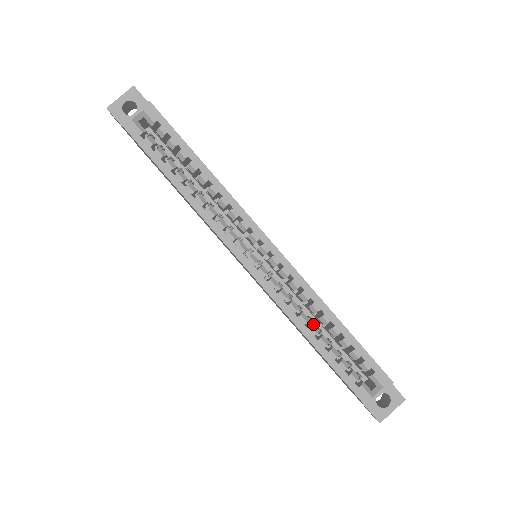
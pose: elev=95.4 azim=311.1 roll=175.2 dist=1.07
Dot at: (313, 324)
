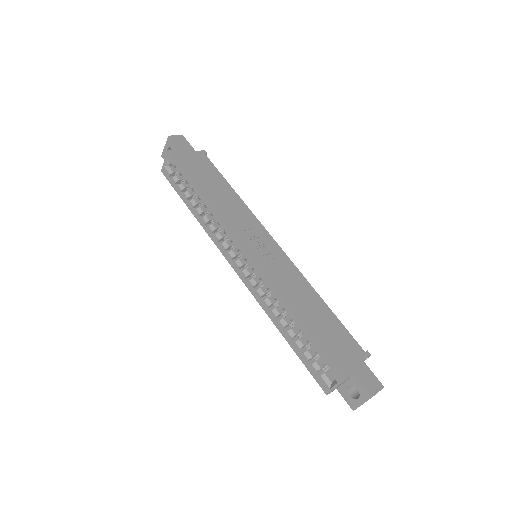
Dot at: (283, 319)
